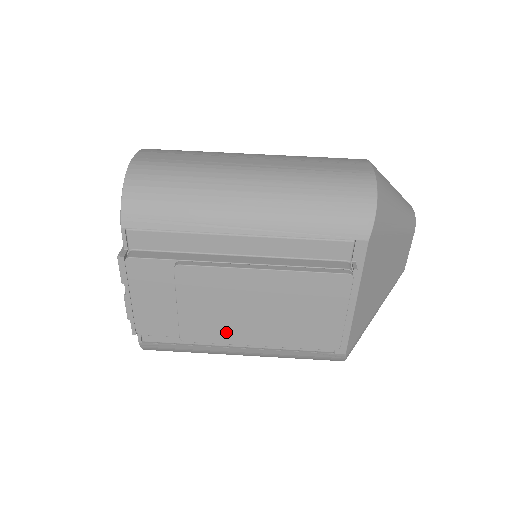
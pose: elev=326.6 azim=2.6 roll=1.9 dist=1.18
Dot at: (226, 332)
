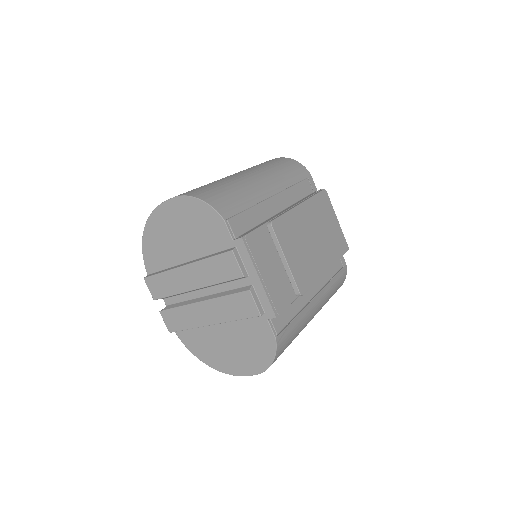
Dot at: (313, 269)
